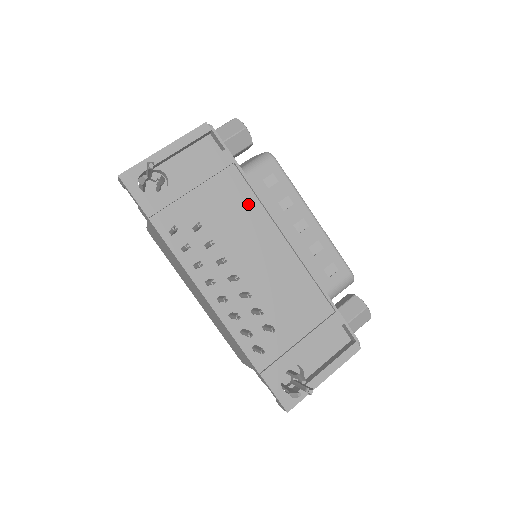
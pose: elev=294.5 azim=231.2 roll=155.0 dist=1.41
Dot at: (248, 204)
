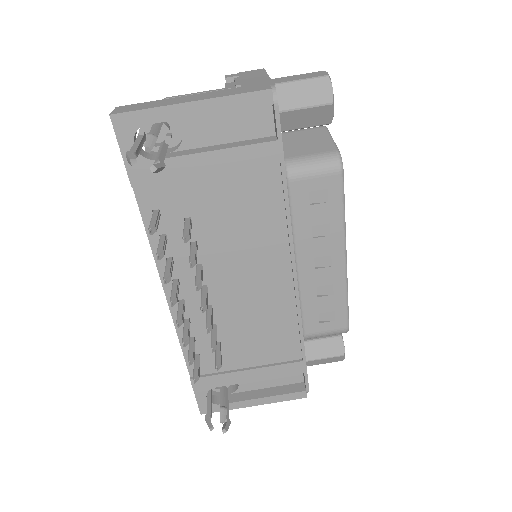
Dot at: (270, 219)
